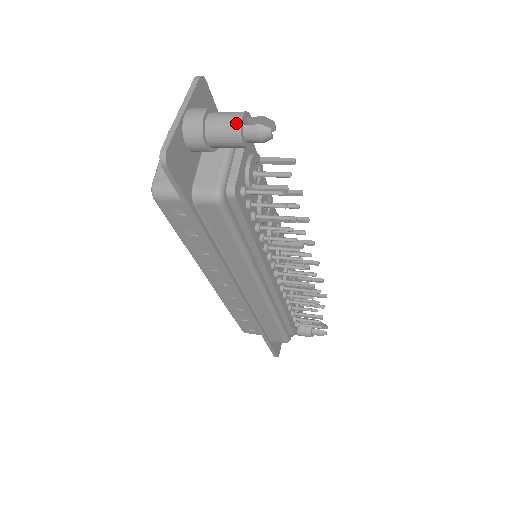
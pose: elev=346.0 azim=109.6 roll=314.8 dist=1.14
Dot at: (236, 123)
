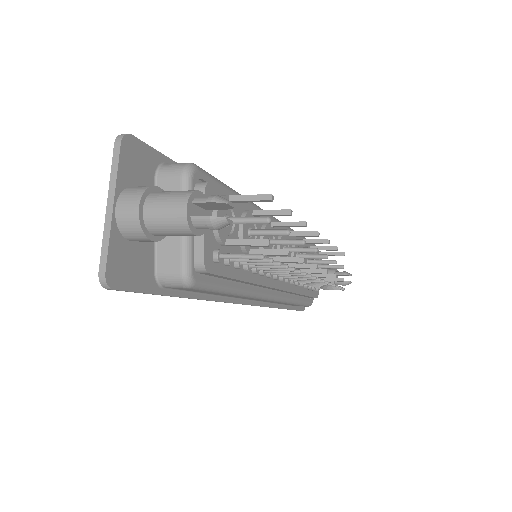
Dot at: (180, 218)
